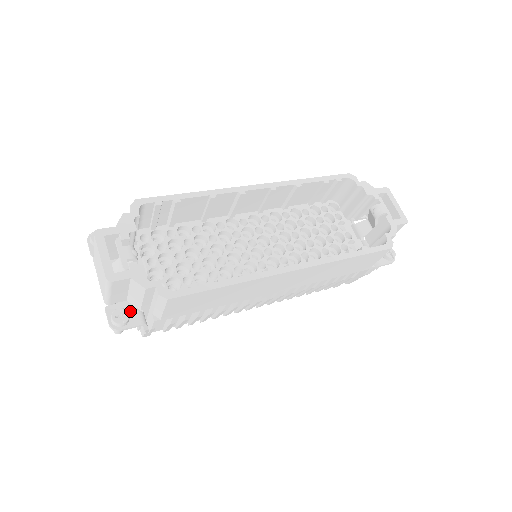
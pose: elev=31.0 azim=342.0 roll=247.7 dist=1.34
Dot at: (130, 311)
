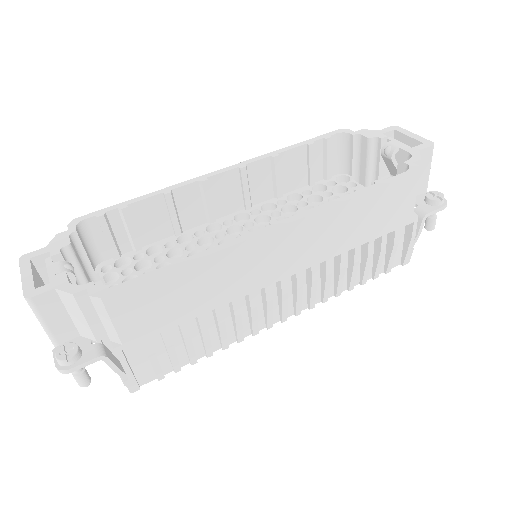
Dot at: (84, 346)
